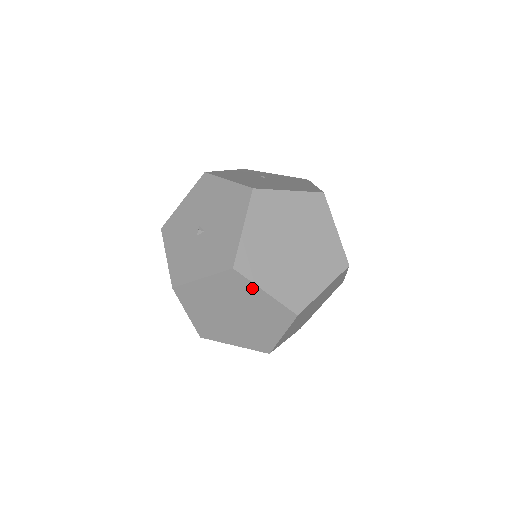
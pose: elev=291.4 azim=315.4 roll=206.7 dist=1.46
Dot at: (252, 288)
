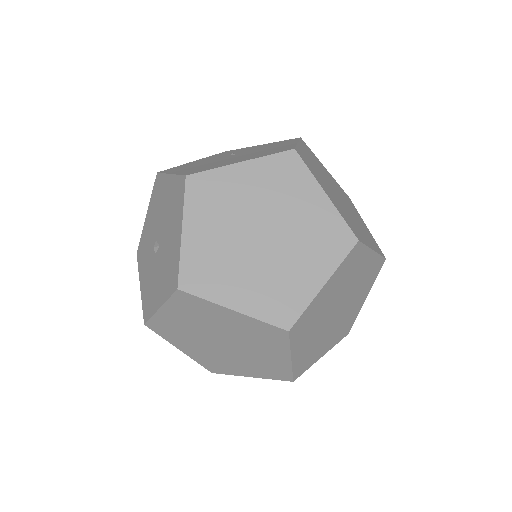
Dot at: (215, 308)
